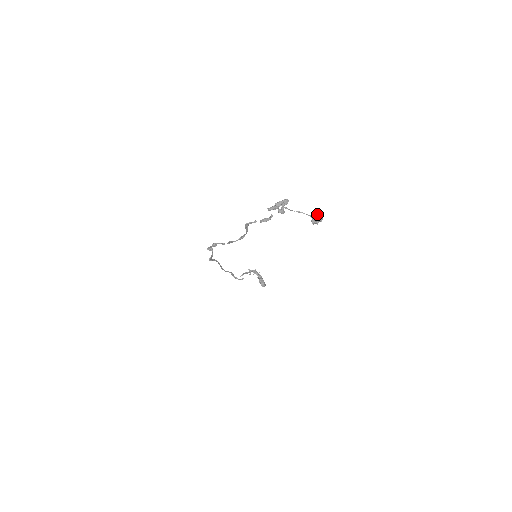
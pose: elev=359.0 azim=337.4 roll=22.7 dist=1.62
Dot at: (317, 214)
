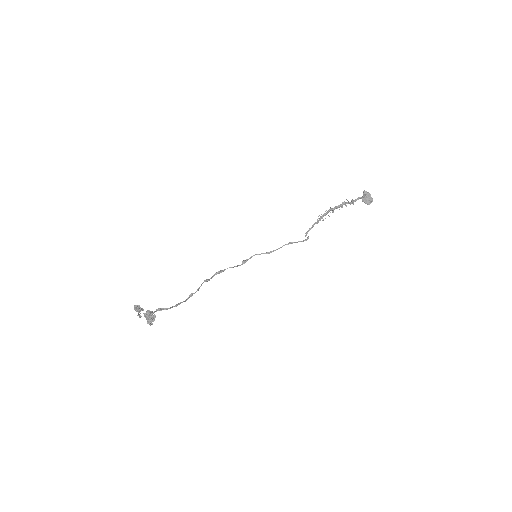
Dot at: (147, 315)
